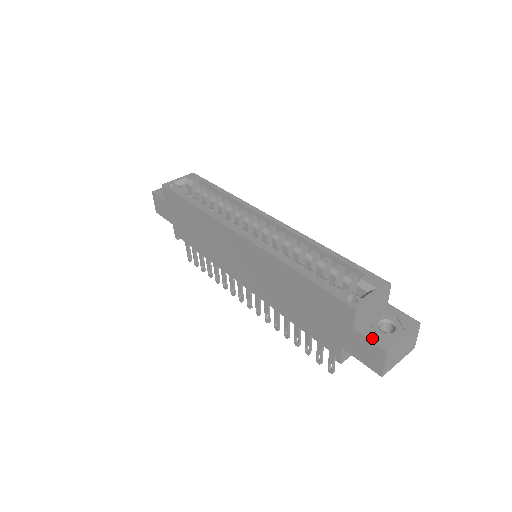
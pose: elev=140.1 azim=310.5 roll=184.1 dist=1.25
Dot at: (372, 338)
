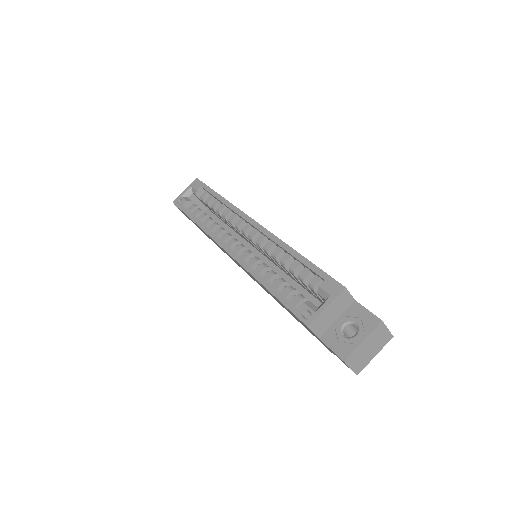
Dot at: (333, 347)
